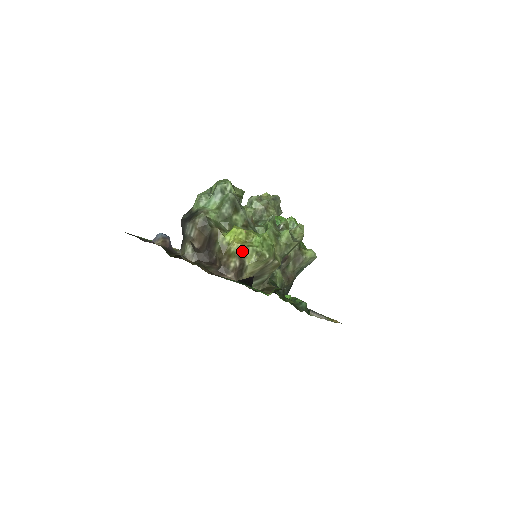
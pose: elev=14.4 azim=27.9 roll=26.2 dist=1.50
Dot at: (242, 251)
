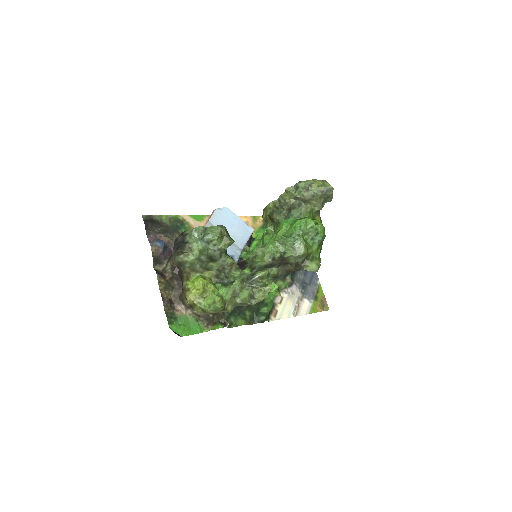
Dot at: (192, 304)
